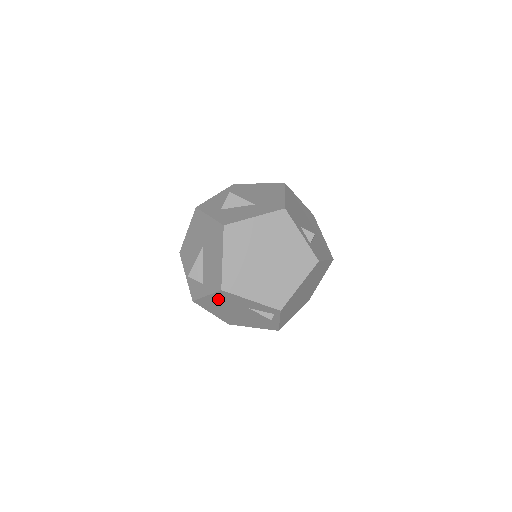
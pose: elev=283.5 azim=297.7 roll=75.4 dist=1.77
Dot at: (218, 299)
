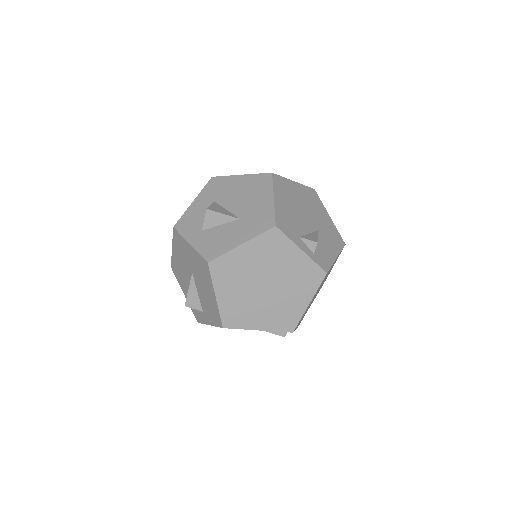
Dot at: occluded
